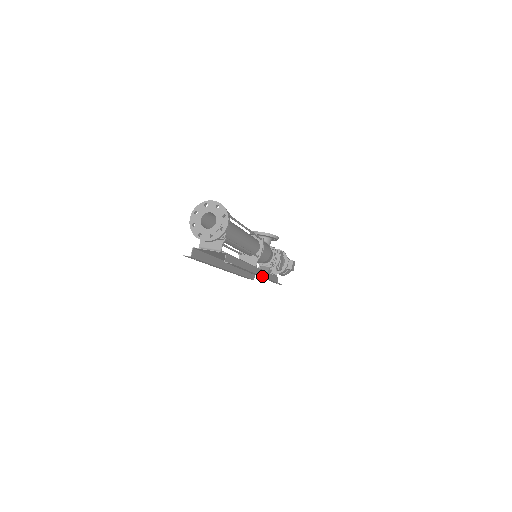
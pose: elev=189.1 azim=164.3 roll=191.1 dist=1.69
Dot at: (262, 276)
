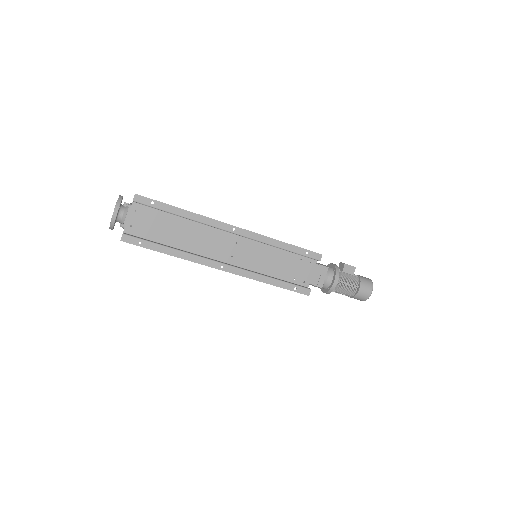
Dot at: (234, 226)
